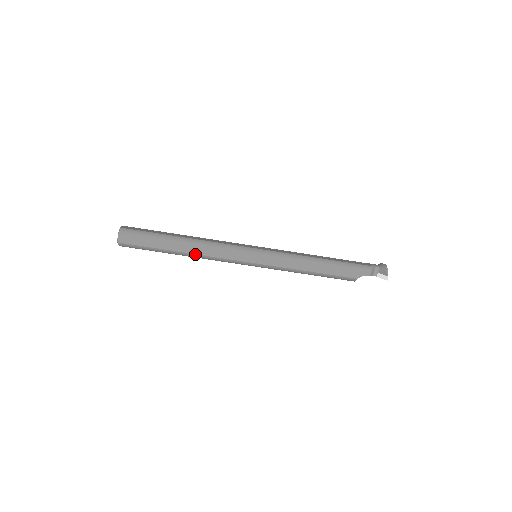
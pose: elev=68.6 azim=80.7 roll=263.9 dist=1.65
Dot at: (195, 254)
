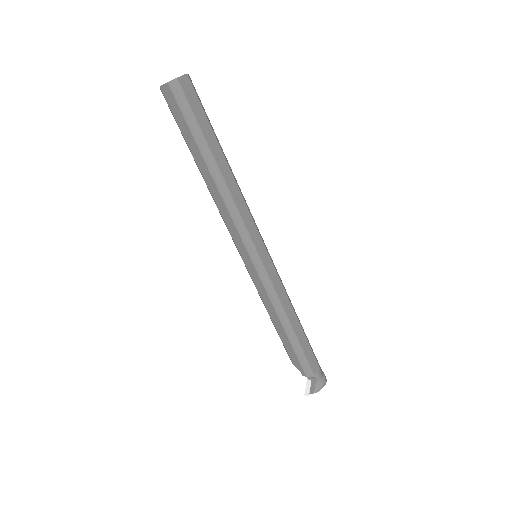
Dot at: (210, 192)
